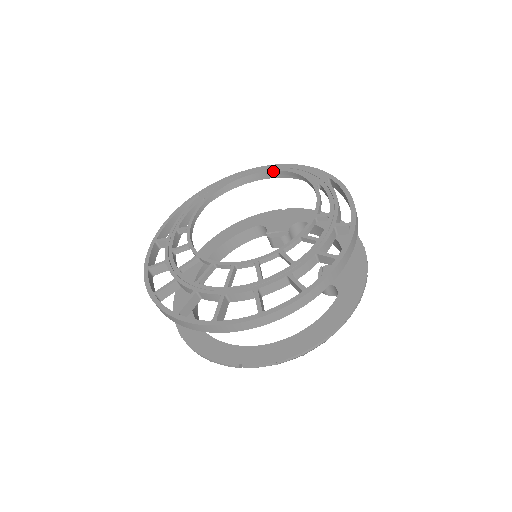
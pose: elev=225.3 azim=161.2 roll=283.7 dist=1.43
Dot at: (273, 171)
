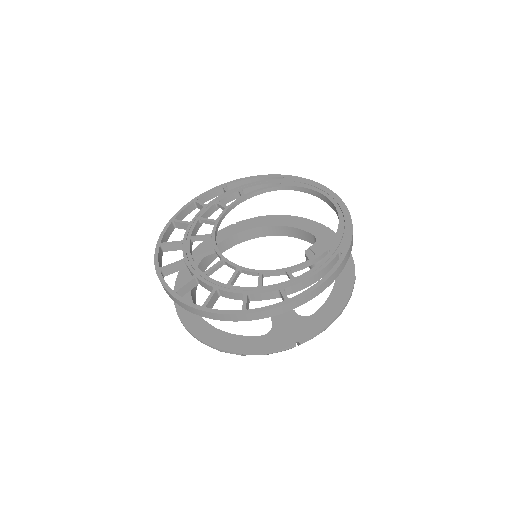
Dot at: (335, 207)
